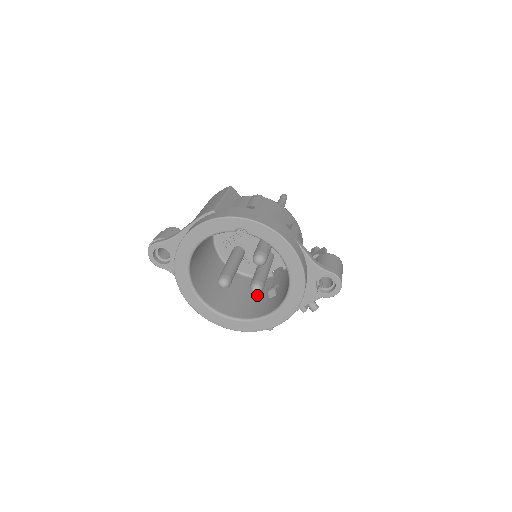
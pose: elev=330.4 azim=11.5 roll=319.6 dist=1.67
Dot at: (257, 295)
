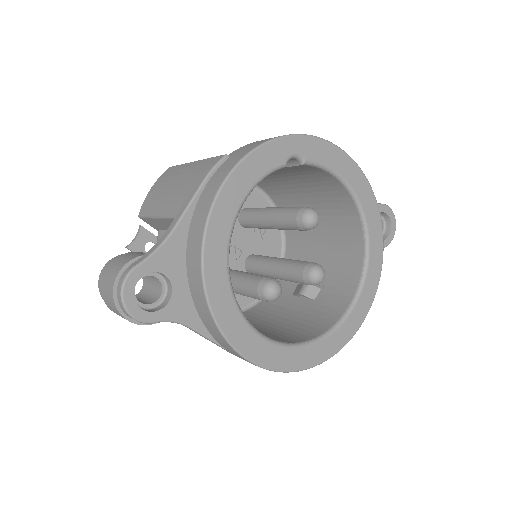
Dot at: (287, 313)
